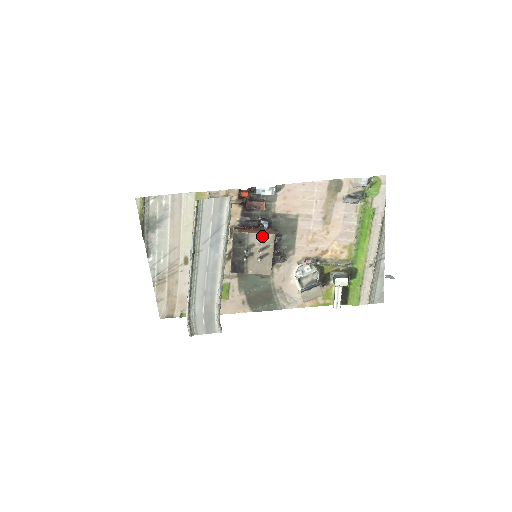
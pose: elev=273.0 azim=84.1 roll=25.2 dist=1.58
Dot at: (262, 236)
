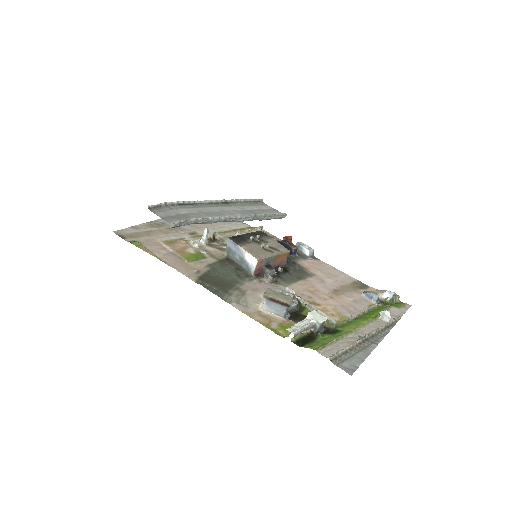
Dot at: (280, 245)
